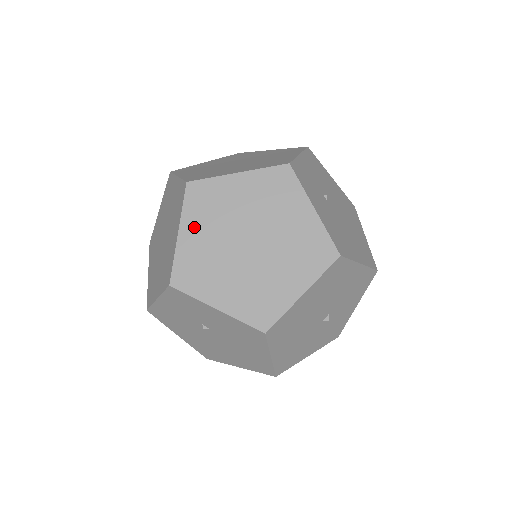
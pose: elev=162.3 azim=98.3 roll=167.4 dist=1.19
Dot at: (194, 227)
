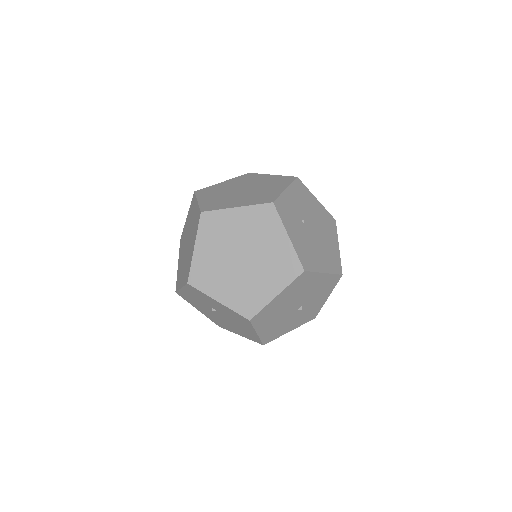
Dot at: (205, 244)
